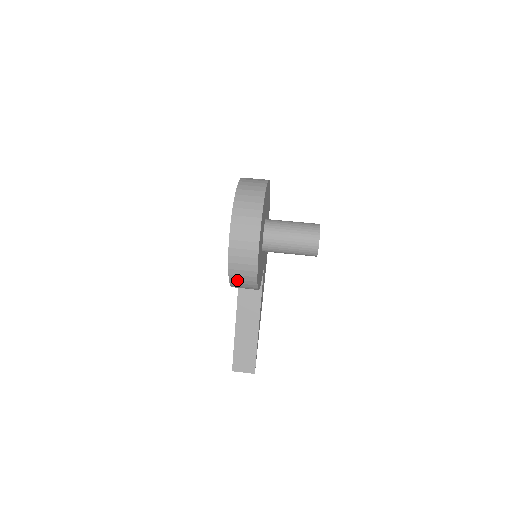
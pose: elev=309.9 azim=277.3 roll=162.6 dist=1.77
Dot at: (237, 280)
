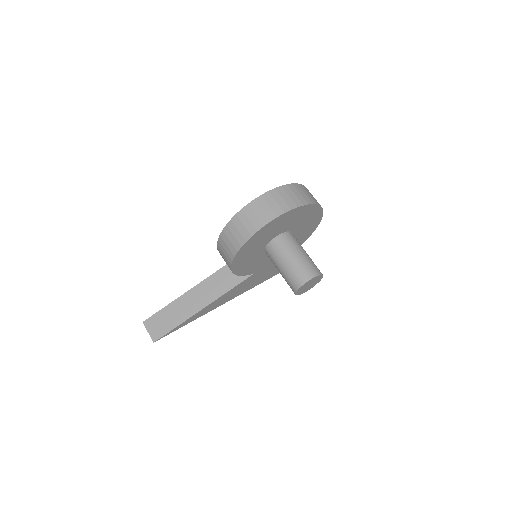
Dot at: (227, 237)
